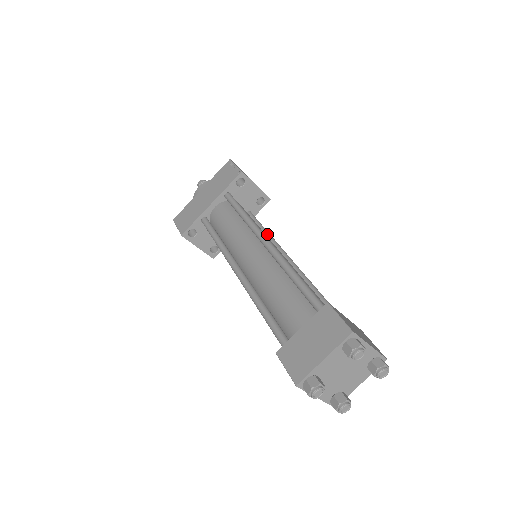
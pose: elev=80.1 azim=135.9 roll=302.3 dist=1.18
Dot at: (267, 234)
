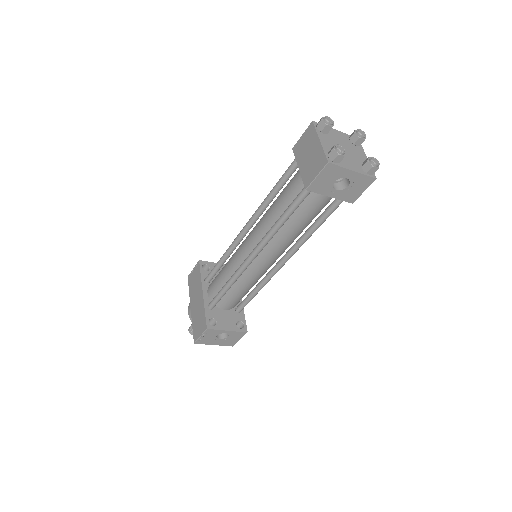
Dot at: occluded
